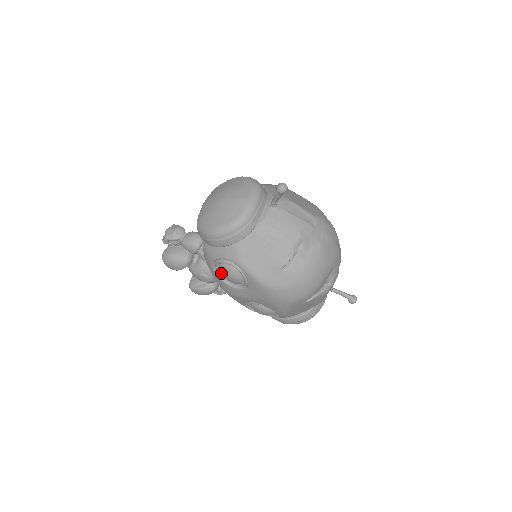
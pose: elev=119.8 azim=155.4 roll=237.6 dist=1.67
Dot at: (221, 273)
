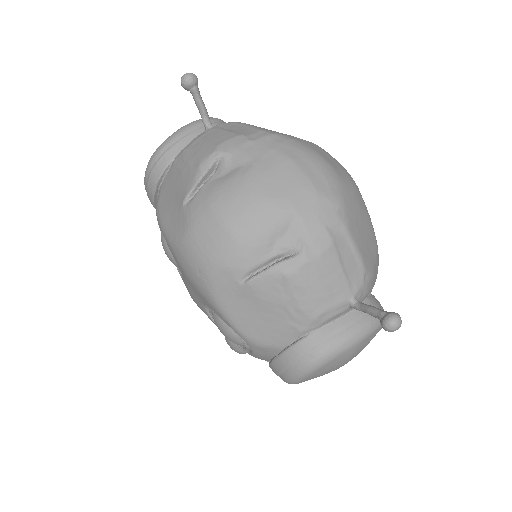
Dot at: occluded
